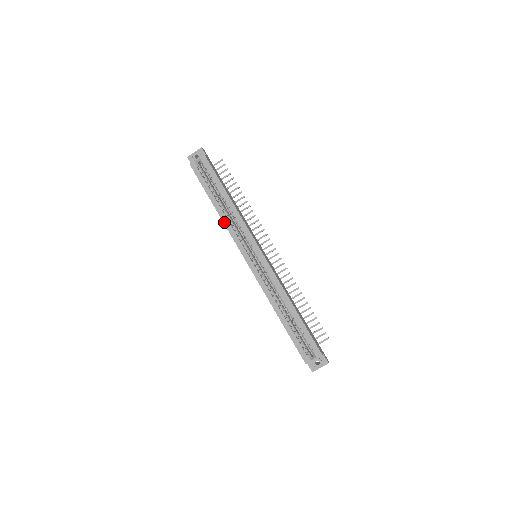
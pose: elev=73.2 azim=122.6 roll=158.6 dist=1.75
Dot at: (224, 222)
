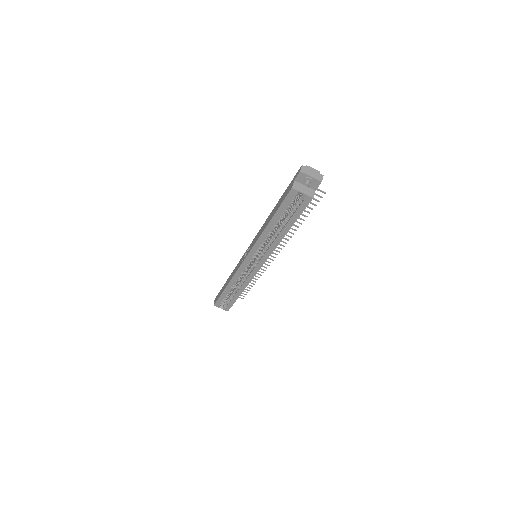
Dot at: (261, 236)
